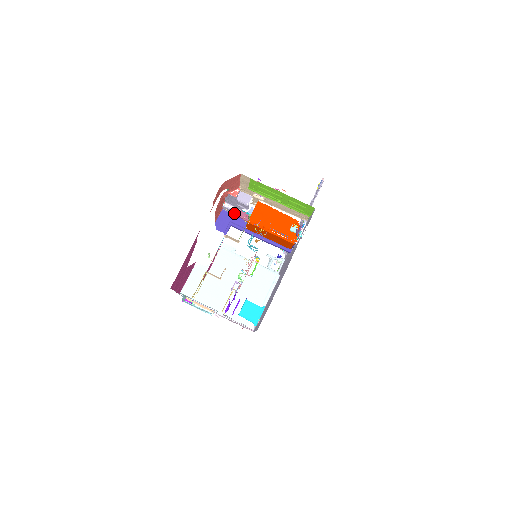
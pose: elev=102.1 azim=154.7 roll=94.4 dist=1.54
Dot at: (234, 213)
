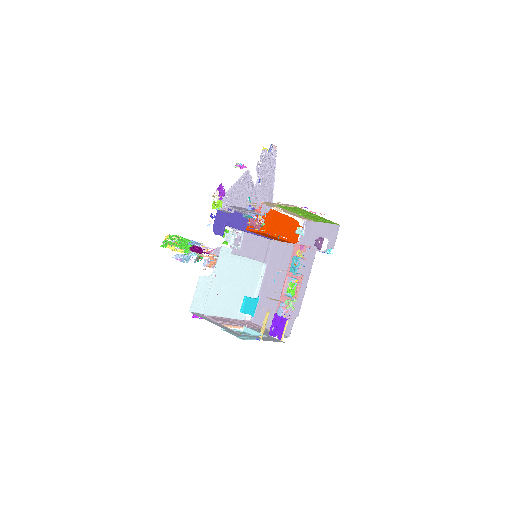
Dot at: occluded
